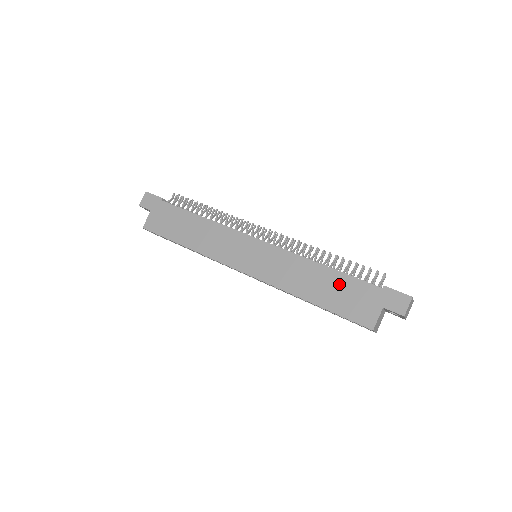
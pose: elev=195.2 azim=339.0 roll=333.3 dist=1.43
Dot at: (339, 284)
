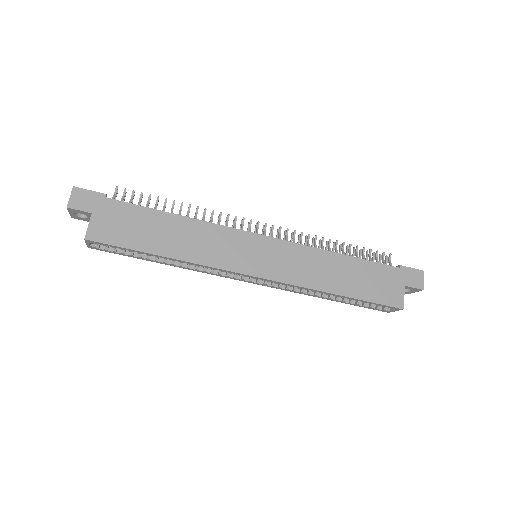
Dot at: (362, 271)
